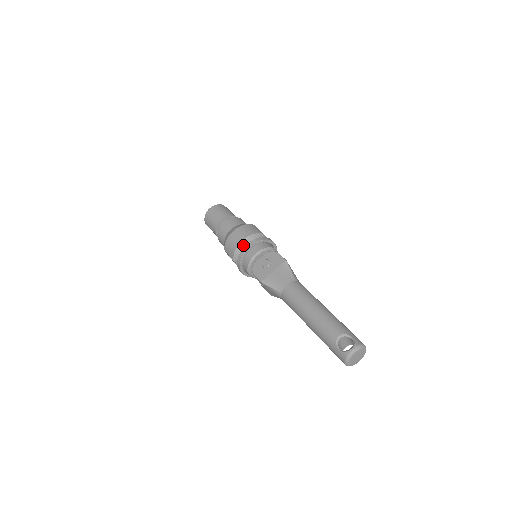
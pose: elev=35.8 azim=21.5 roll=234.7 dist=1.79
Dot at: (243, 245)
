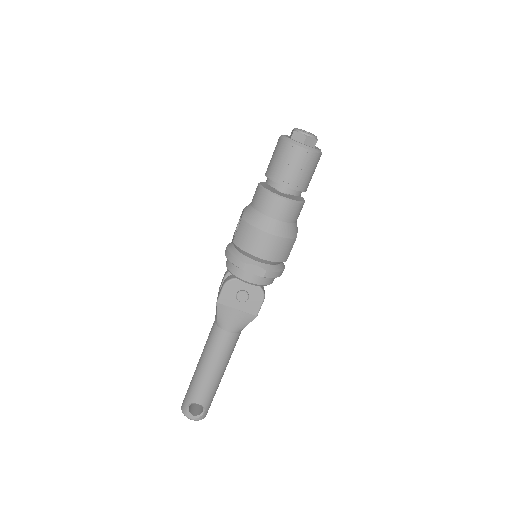
Dot at: (253, 258)
